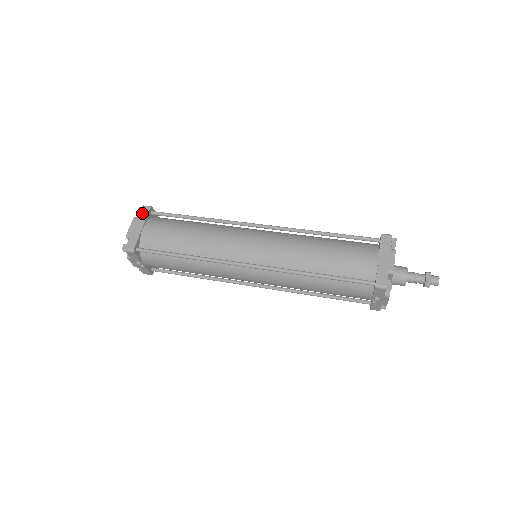
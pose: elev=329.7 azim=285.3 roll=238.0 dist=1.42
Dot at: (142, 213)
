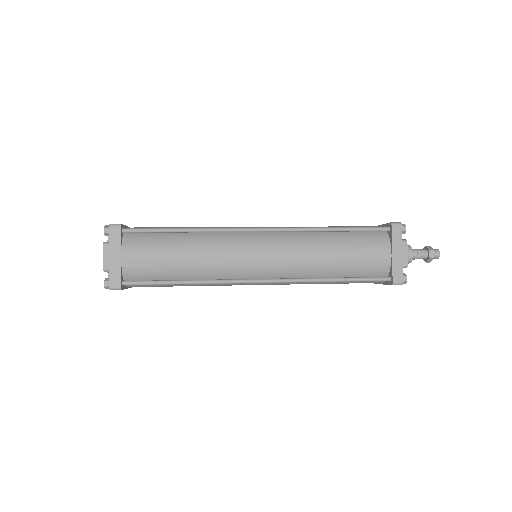
Dot at: (112, 236)
